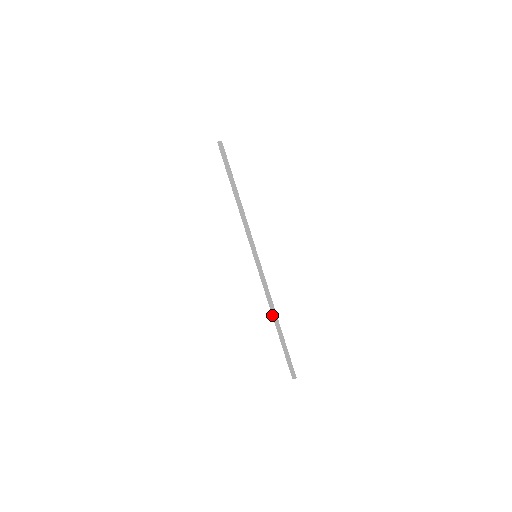
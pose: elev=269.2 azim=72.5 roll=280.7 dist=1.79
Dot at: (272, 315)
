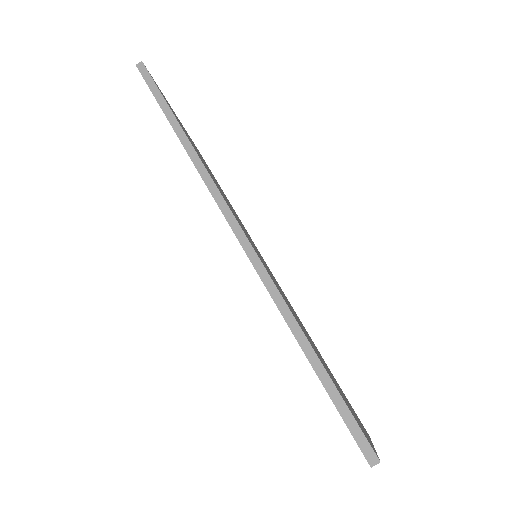
Dot at: (281, 314)
